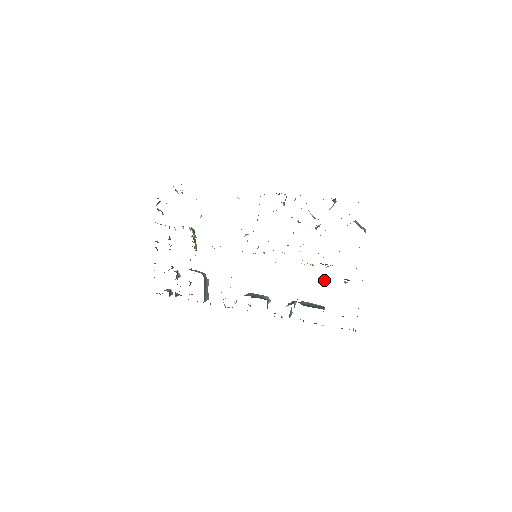
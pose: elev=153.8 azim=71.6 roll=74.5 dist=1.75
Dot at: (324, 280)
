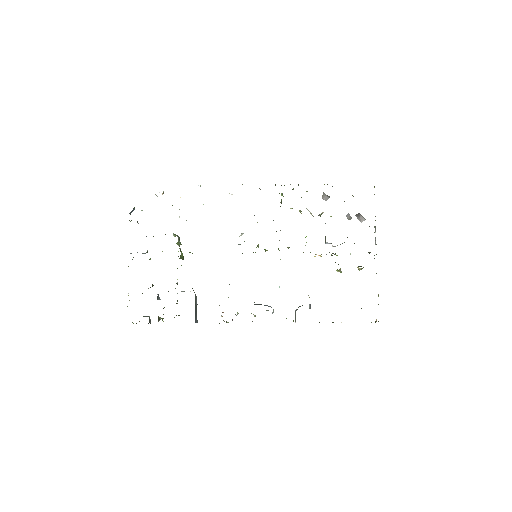
Dot at: (336, 270)
